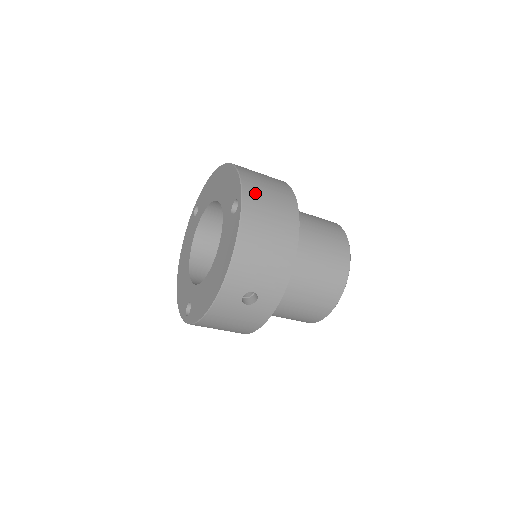
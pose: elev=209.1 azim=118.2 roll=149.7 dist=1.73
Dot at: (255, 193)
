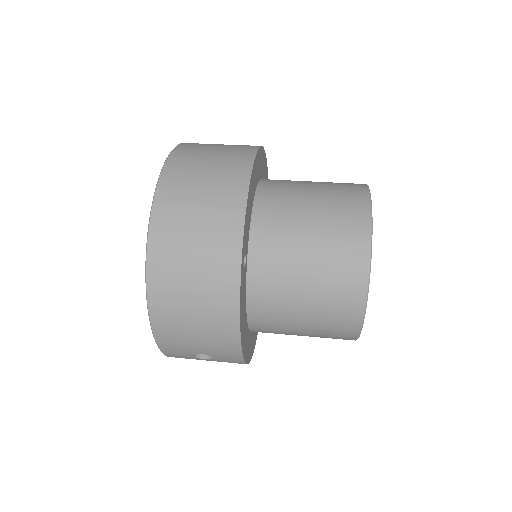
Dot at: (168, 238)
